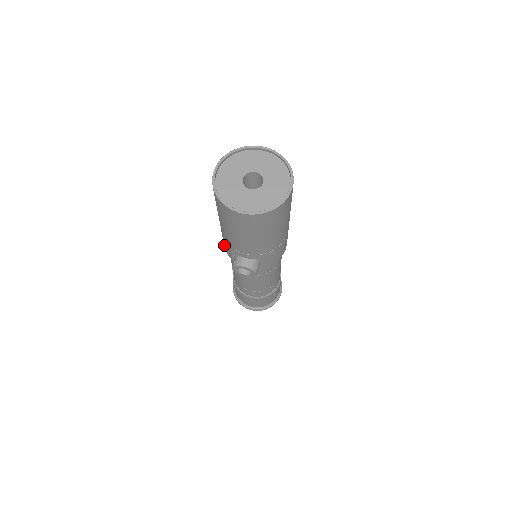
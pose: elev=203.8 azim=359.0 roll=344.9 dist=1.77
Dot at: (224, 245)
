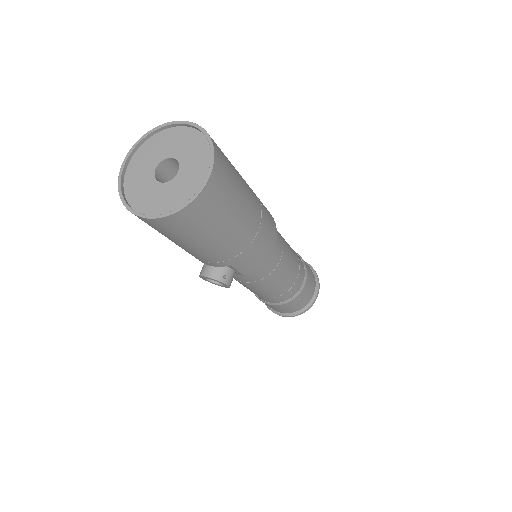
Dot at: occluded
